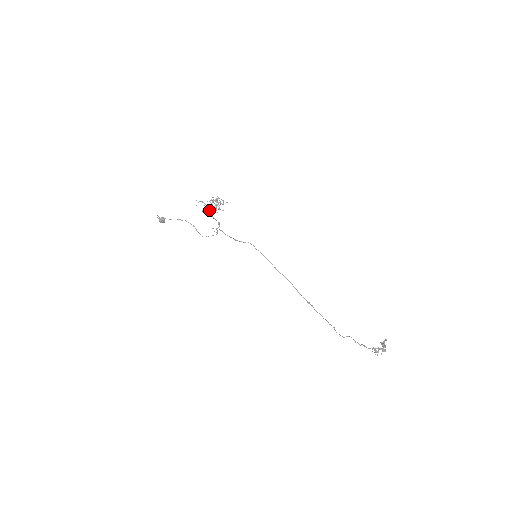
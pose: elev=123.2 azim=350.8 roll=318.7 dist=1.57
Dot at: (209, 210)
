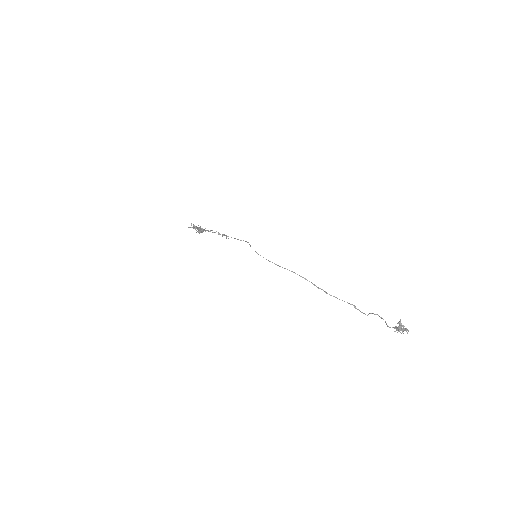
Dot at: (199, 233)
